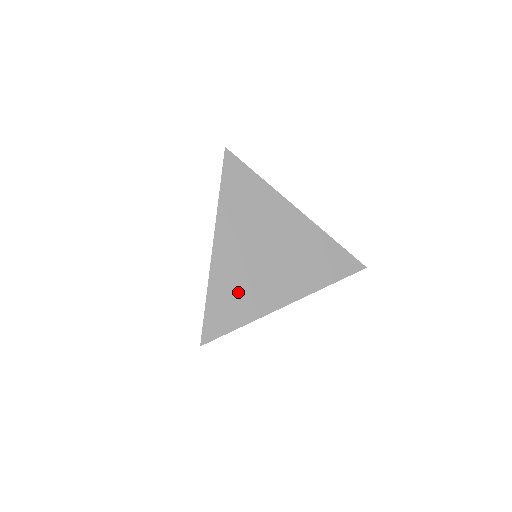
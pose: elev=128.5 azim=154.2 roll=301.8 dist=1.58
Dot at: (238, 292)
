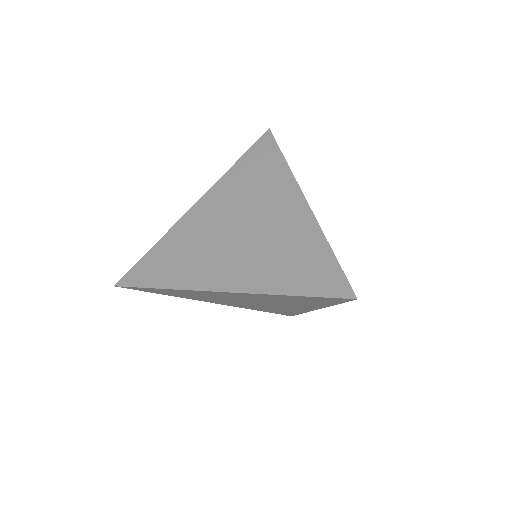
Dot at: (183, 254)
